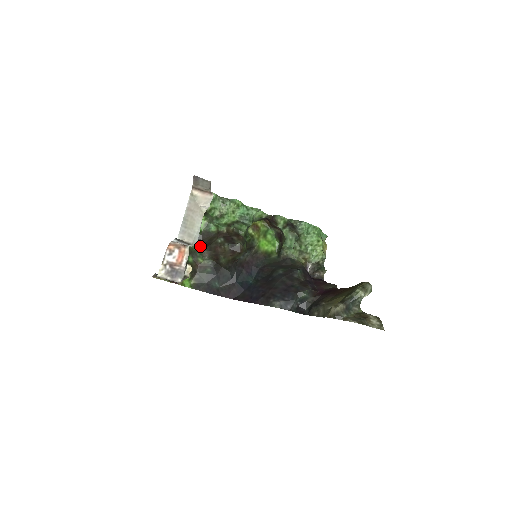
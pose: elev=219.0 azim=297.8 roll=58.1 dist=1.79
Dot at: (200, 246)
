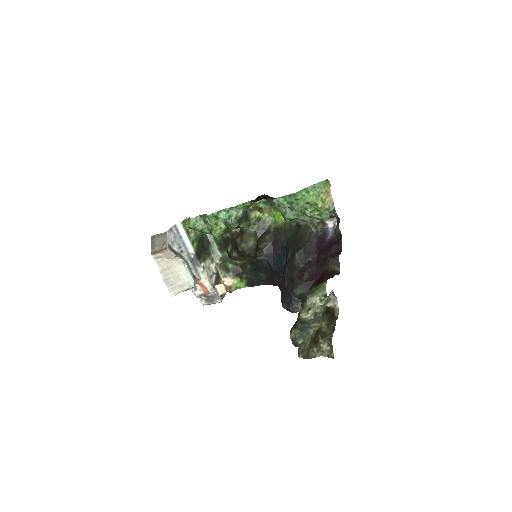
Dot at: occluded
